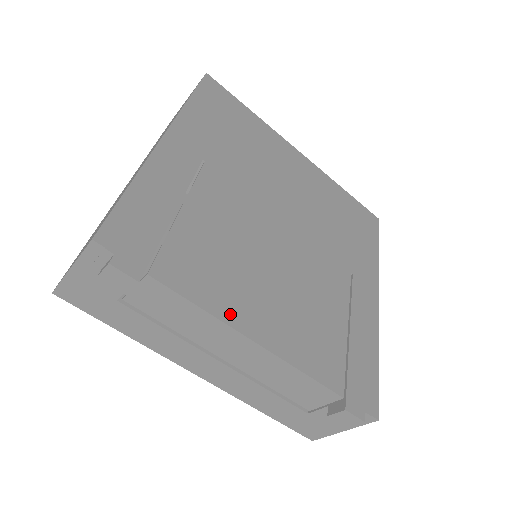
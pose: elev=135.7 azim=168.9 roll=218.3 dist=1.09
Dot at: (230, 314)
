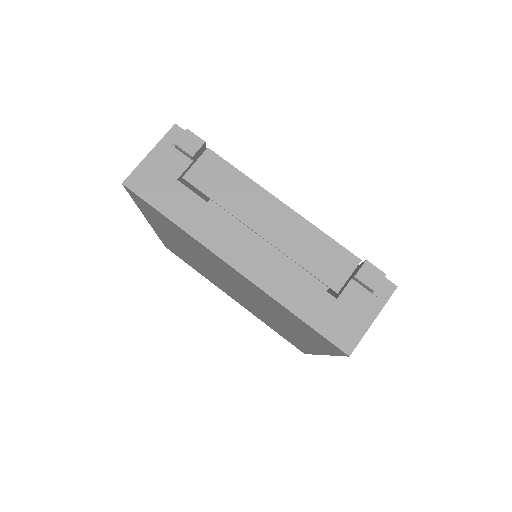
Dot at: occluded
